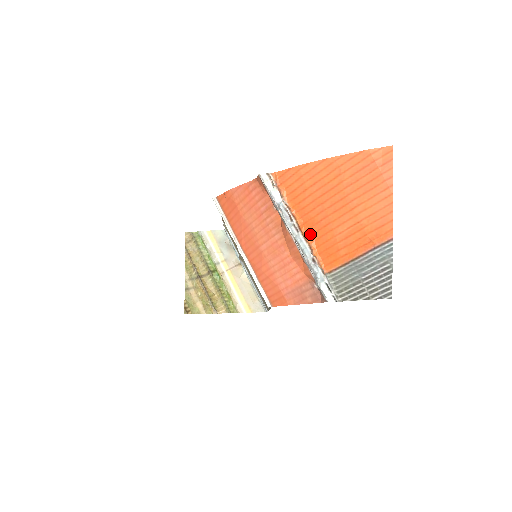
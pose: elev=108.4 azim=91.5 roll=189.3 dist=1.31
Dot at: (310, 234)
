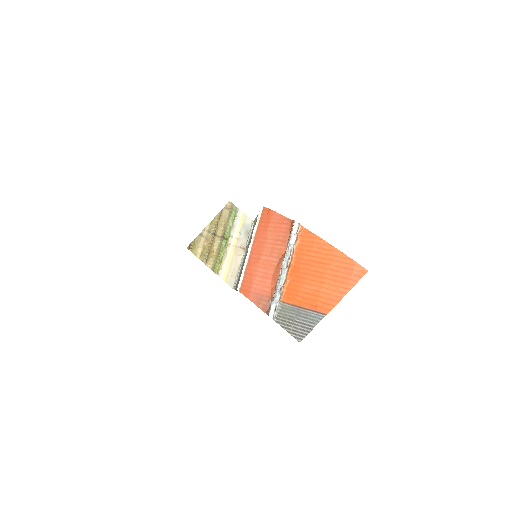
Dot at: (291, 274)
